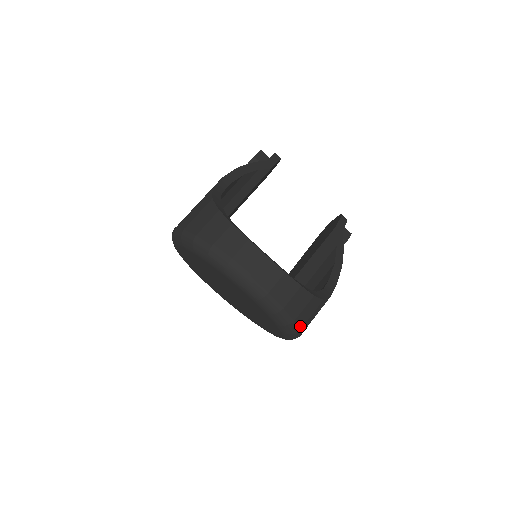
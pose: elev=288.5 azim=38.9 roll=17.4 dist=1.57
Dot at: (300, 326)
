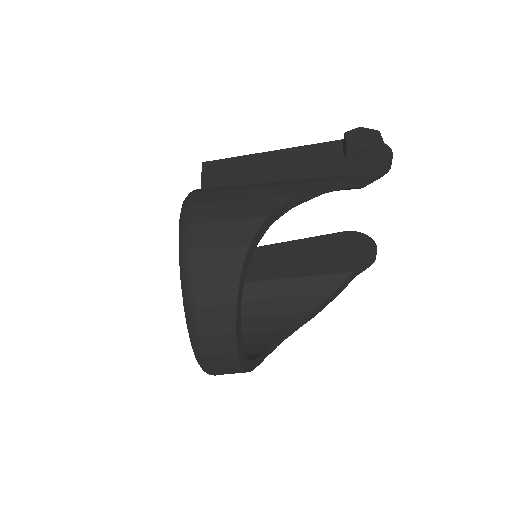
Dot at: occluded
